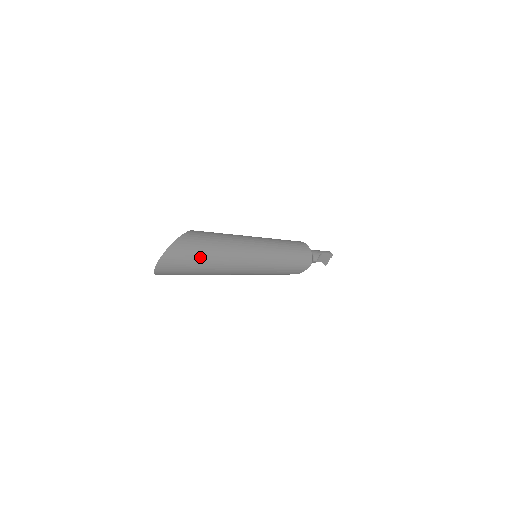
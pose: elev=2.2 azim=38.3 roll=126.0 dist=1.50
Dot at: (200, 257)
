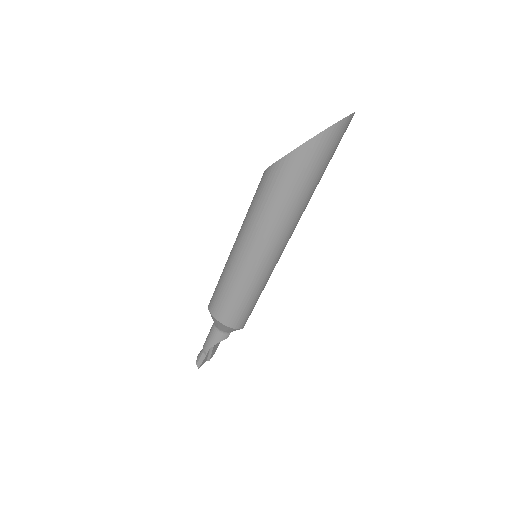
Dot at: occluded
